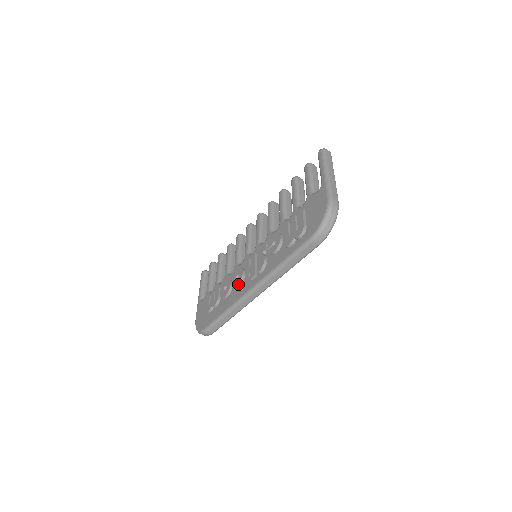
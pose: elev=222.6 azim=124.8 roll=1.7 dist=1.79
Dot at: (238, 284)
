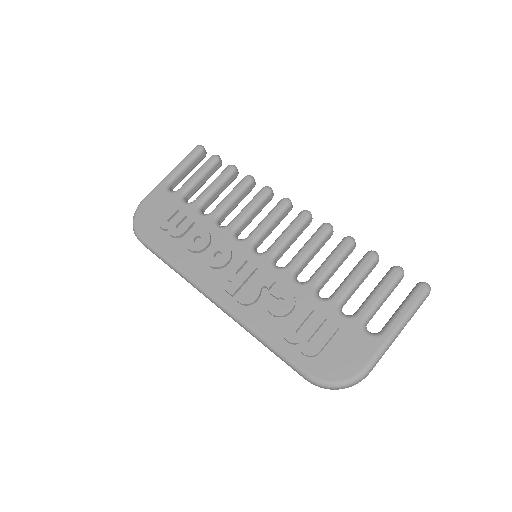
Dot at: (211, 266)
